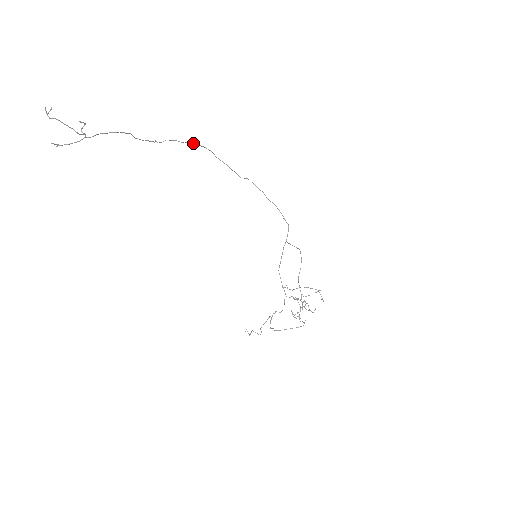
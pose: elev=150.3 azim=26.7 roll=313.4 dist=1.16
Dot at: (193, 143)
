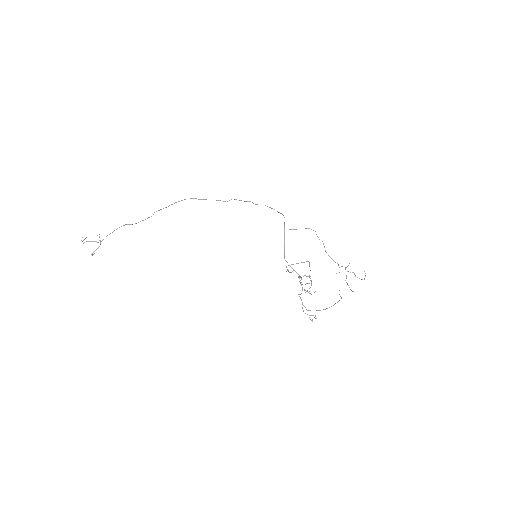
Dot at: occluded
